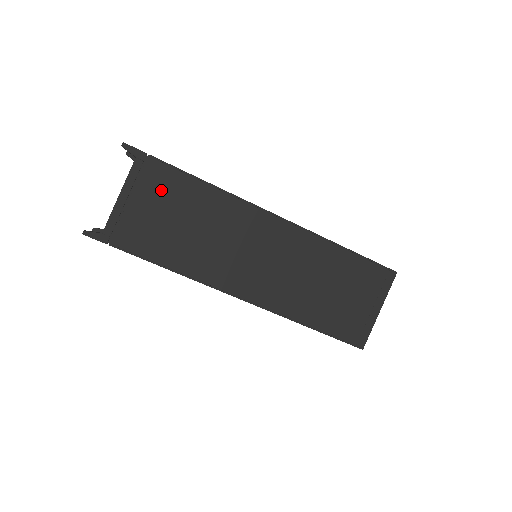
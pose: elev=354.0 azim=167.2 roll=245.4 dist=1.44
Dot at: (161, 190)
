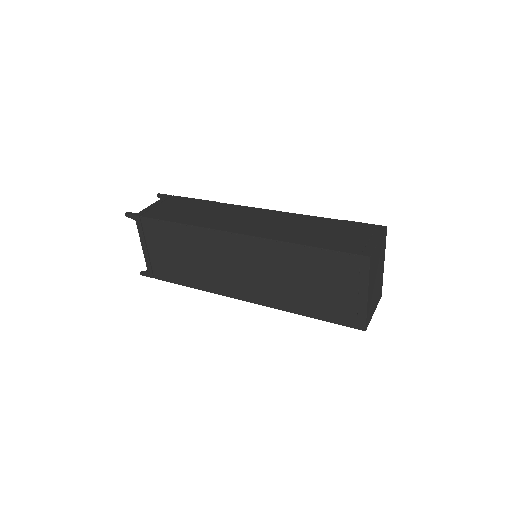
Dot at: (159, 237)
